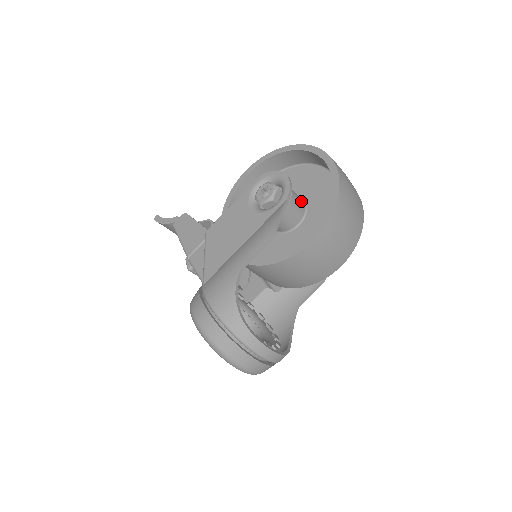
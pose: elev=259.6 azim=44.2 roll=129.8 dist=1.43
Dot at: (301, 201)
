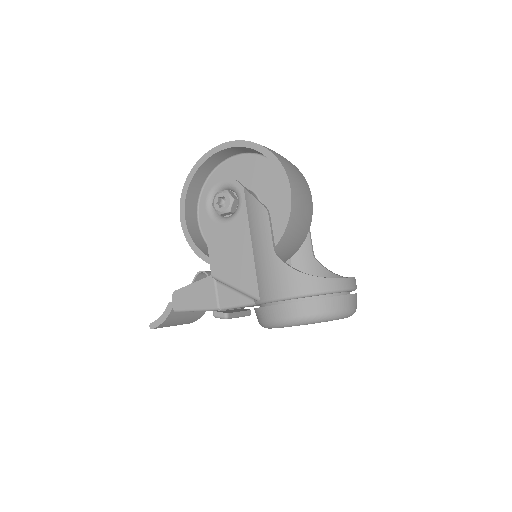
Dot at: occluded
